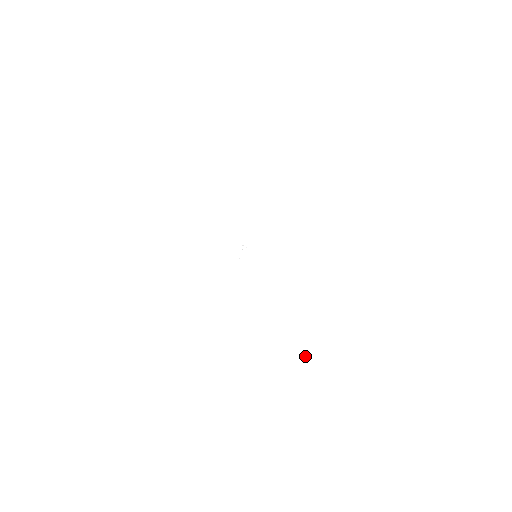
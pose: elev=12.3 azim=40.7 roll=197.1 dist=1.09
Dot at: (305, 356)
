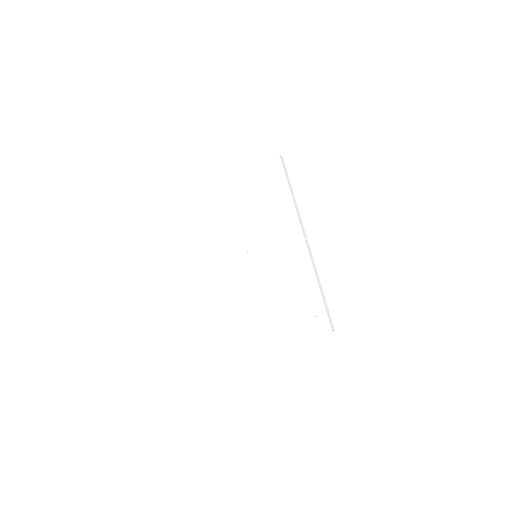
Dot at: (317, 288)
